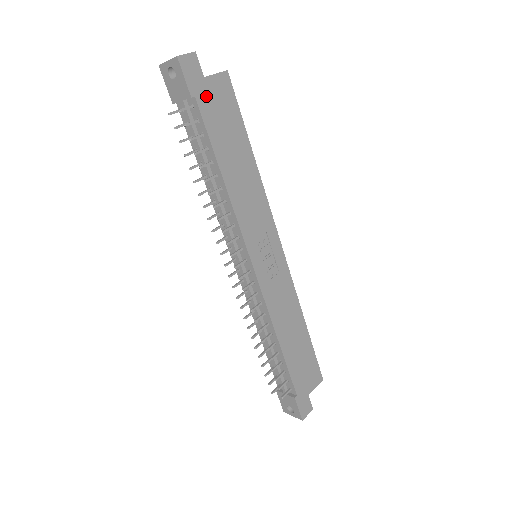
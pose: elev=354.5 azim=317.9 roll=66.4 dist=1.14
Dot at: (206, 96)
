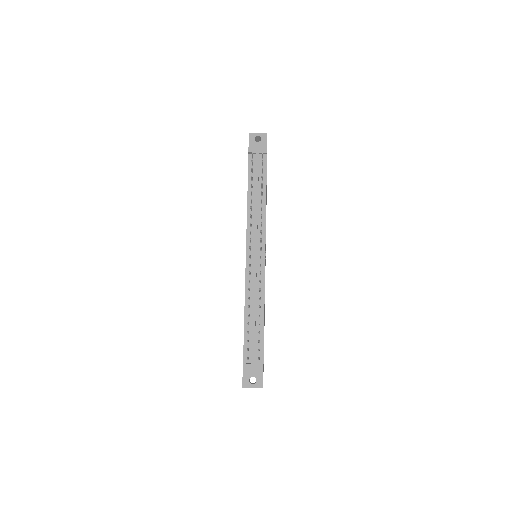
Dot at: occluded
